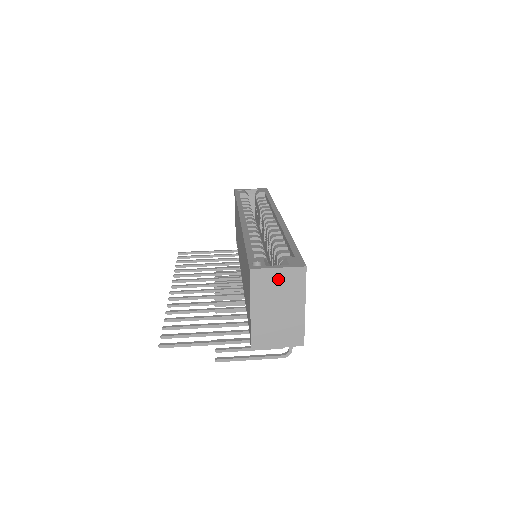
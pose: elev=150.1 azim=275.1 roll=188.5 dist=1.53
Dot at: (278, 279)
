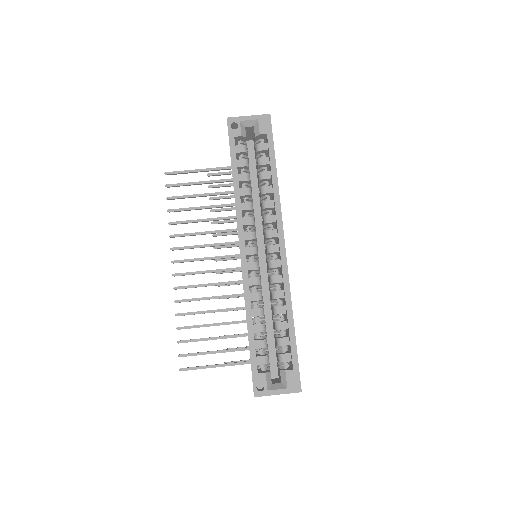
Dot at: occluded
